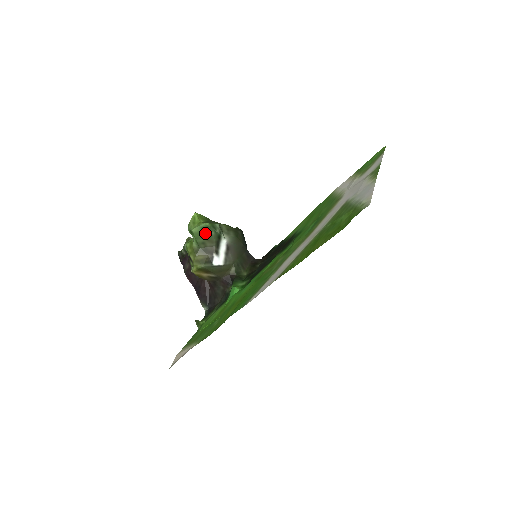
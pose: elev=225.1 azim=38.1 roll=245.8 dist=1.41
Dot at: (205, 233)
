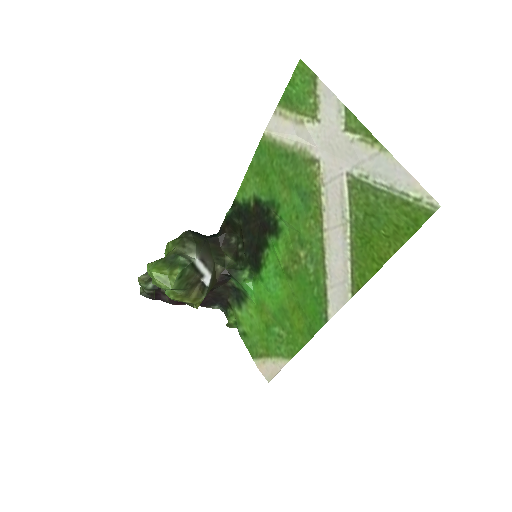
Dot at: (183, 278)
